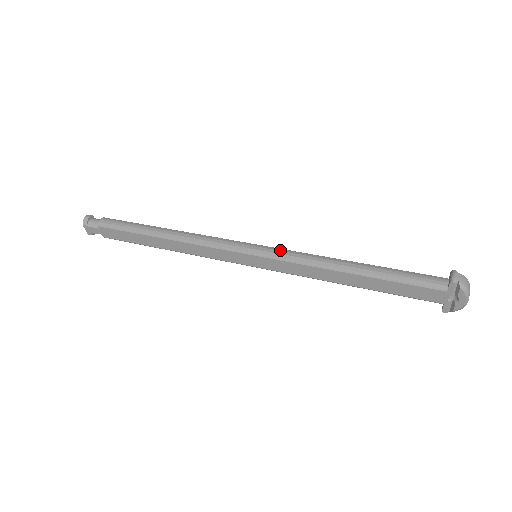
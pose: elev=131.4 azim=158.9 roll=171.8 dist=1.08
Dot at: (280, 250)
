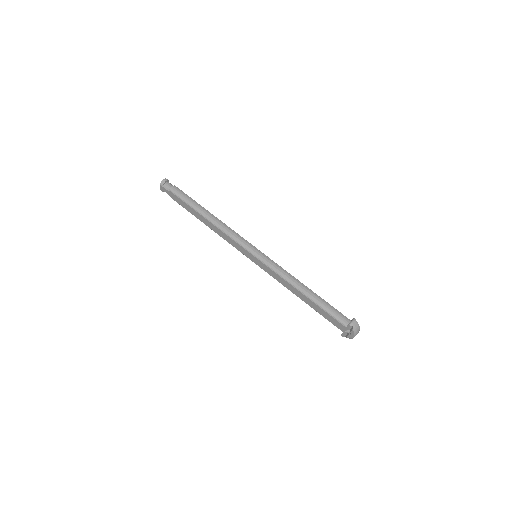
Dot at: (271, 260)
